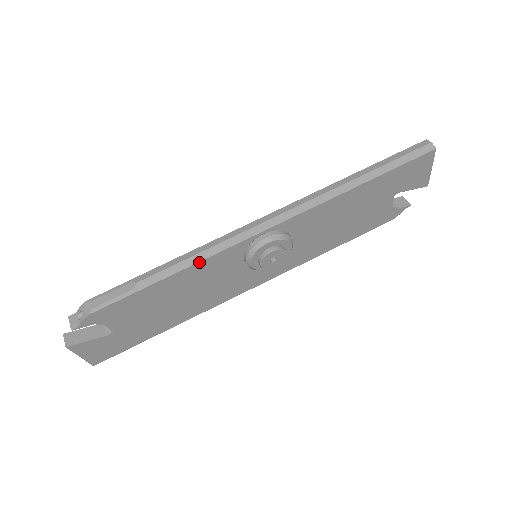
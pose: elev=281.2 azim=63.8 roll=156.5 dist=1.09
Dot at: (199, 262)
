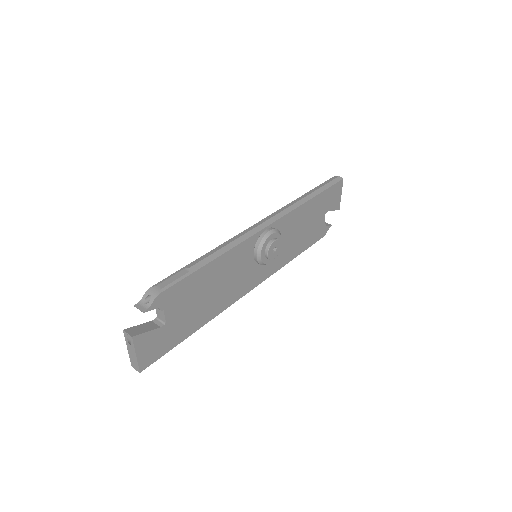
Dot at: (231, 249)
